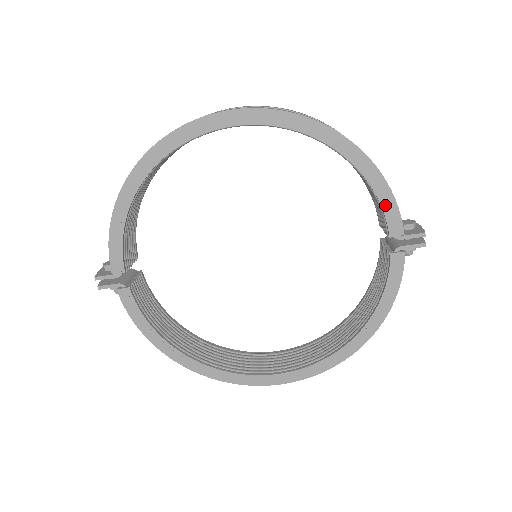
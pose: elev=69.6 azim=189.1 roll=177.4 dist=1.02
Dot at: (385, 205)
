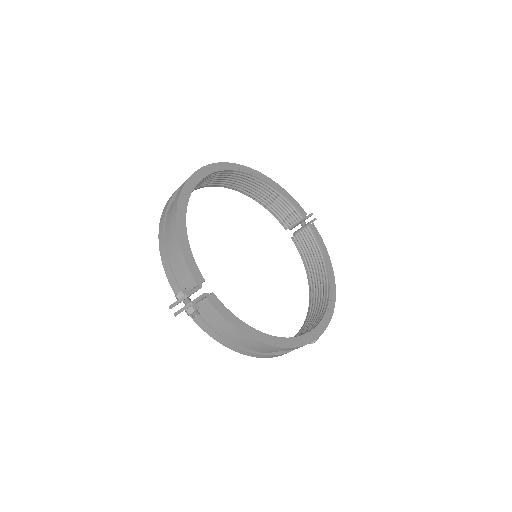
Dot at: (292, 201)
